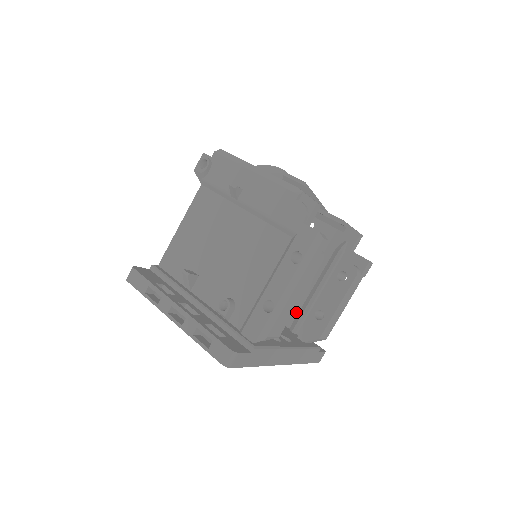
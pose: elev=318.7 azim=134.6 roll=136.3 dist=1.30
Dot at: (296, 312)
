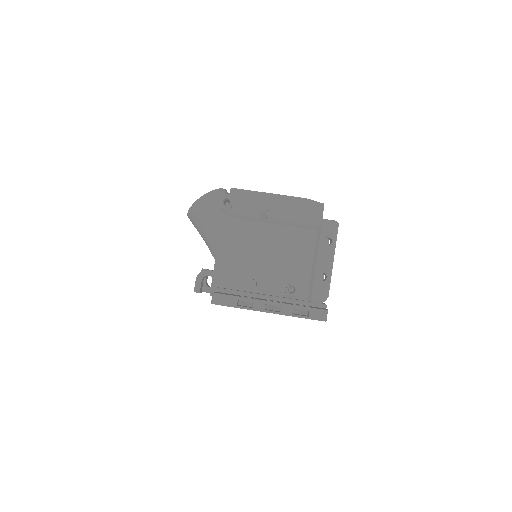
Dot at: occluded
